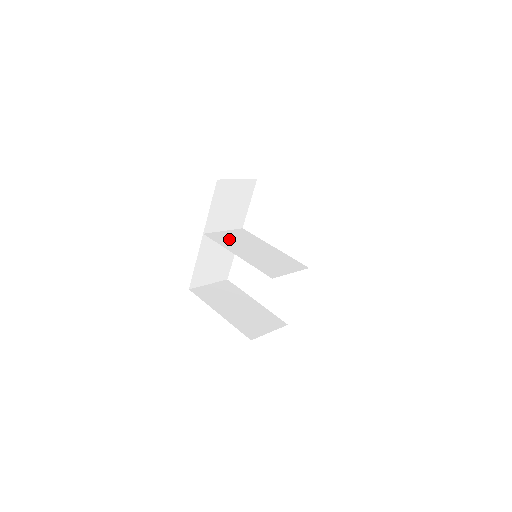
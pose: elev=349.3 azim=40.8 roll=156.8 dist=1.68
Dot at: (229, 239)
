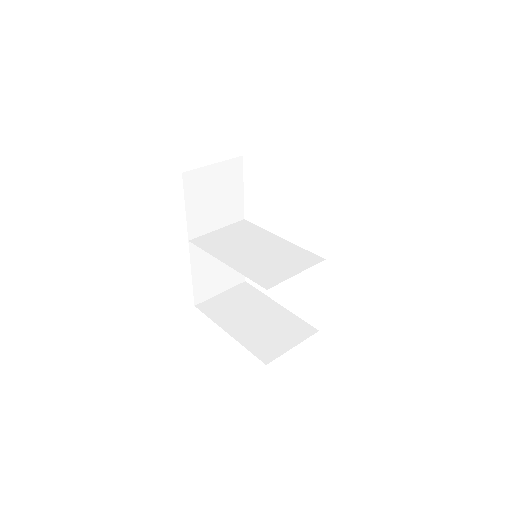
Dot at: (221, 240)
